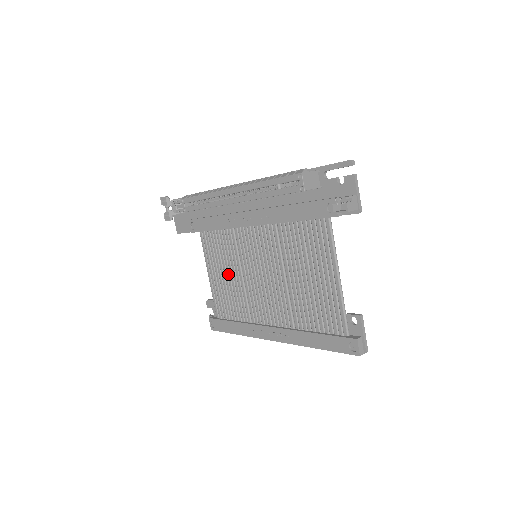
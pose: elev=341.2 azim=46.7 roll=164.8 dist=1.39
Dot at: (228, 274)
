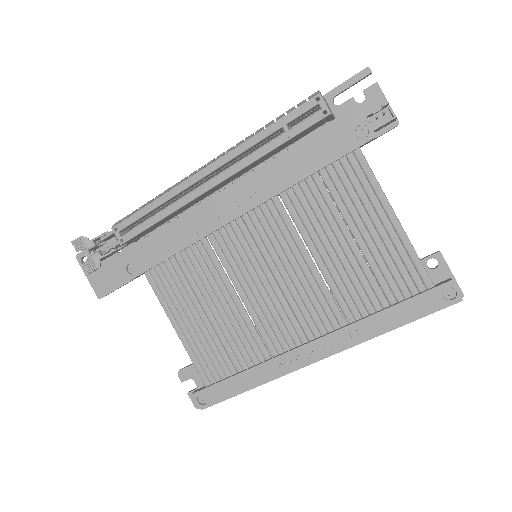
Dot at: (212, 308)
